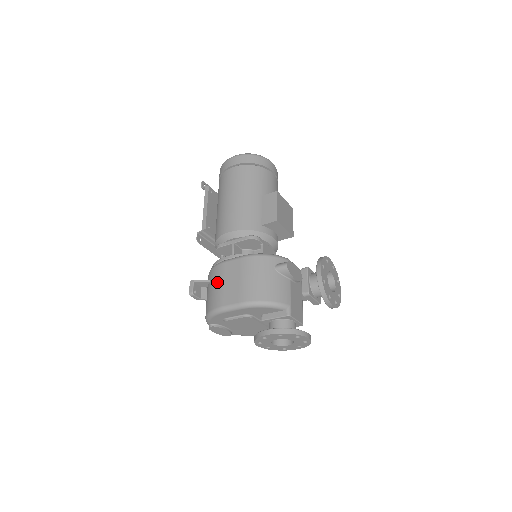
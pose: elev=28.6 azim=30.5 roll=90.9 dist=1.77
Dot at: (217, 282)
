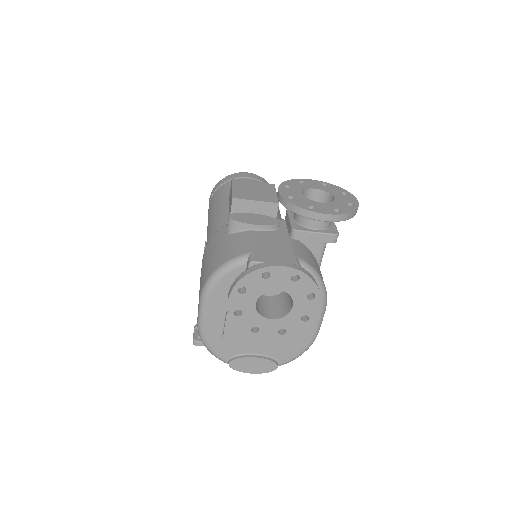
Dot at: occluded
